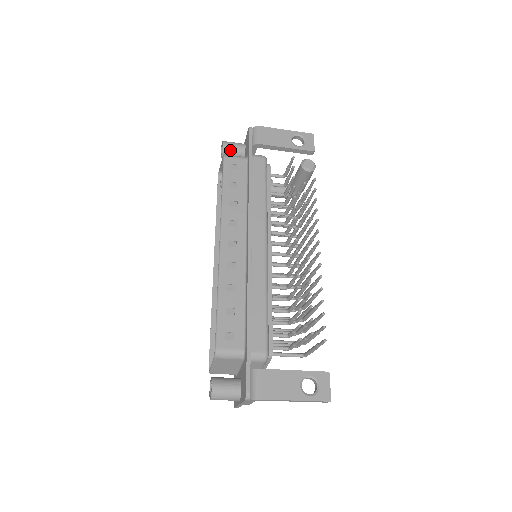
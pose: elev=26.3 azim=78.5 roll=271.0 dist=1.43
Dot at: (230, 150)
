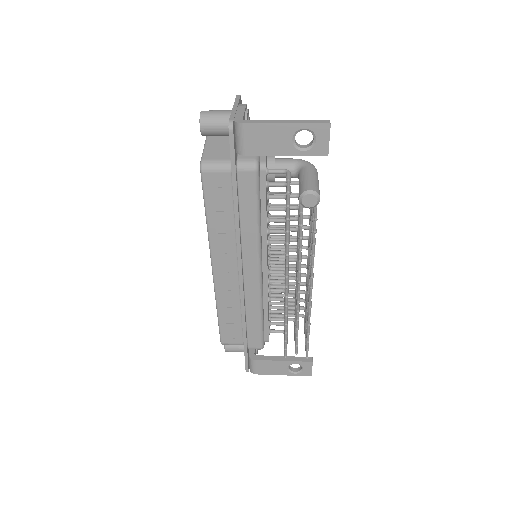
Dot at: (212, 134)
